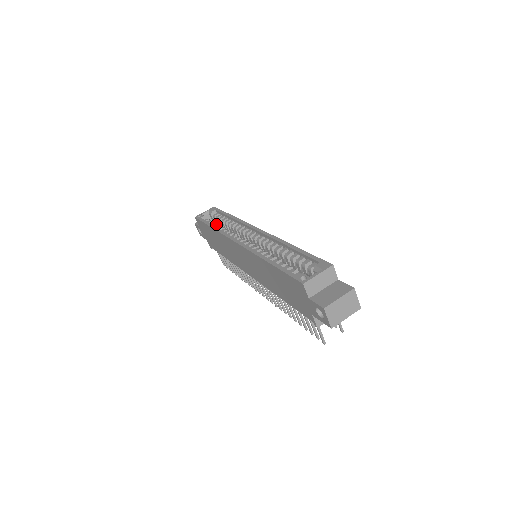
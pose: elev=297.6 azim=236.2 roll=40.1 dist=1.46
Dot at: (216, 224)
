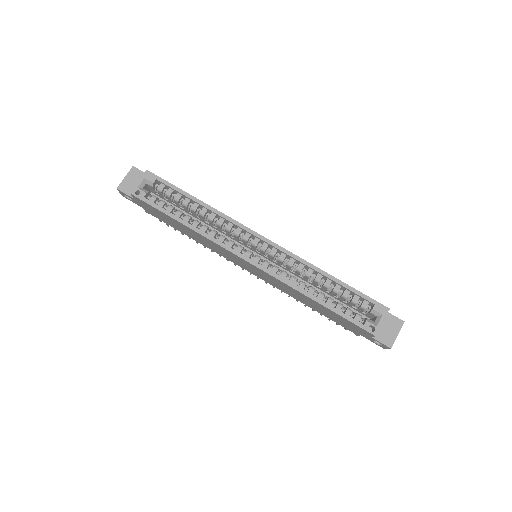
Dot at: (181, 213)
